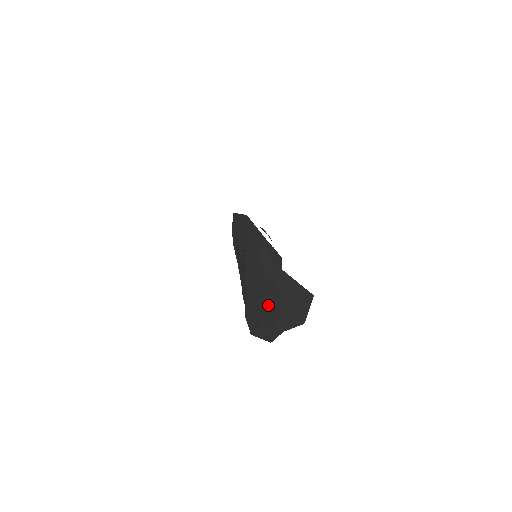
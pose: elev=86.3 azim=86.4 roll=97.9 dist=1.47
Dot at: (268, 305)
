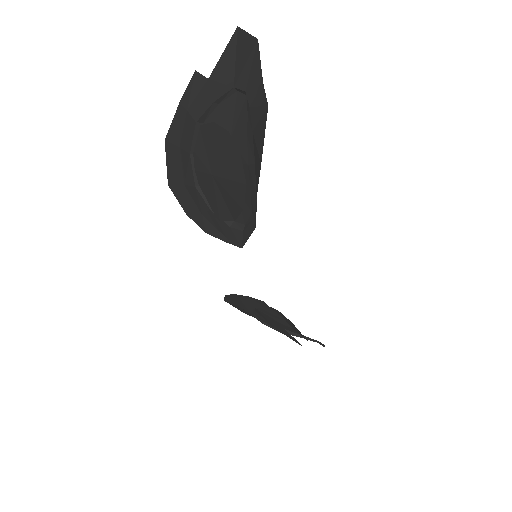
Dot at: (244, 132)
